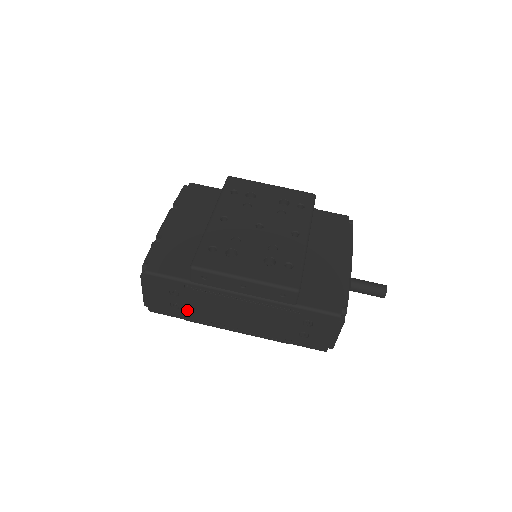
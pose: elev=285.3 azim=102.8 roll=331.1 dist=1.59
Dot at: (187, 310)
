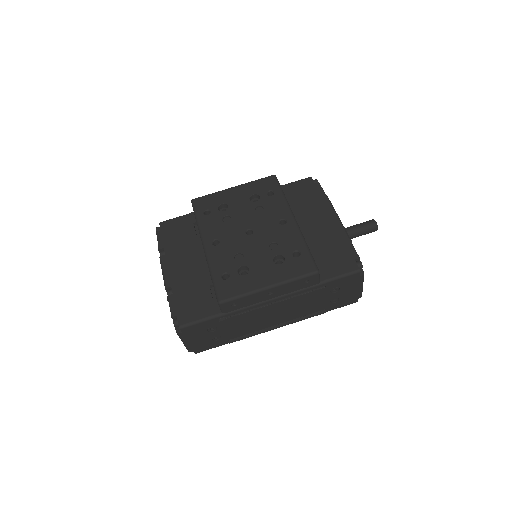
Dot at: (229, 335)
